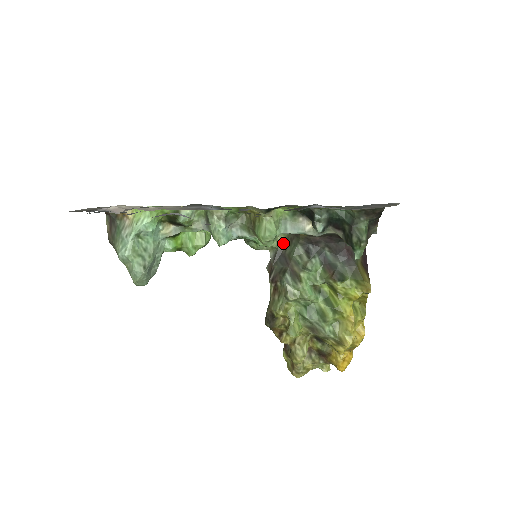
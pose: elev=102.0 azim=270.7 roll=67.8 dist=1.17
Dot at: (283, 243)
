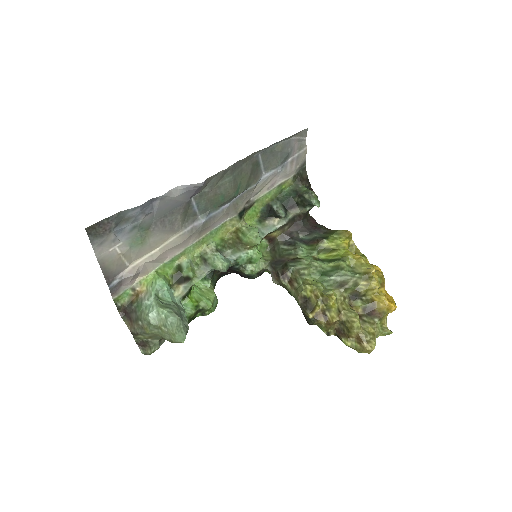
Dot at: (270, 257)
